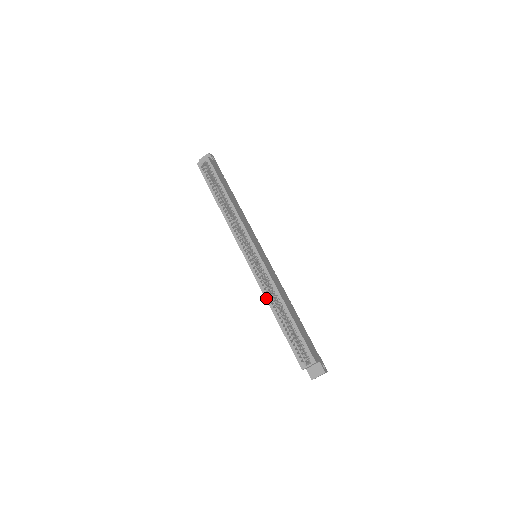
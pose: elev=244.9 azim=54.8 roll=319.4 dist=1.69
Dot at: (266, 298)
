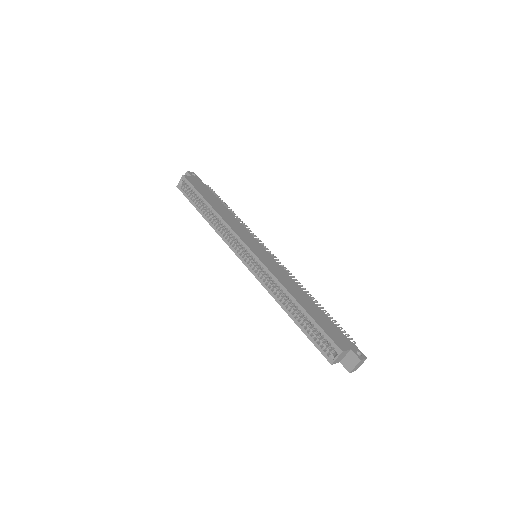
Dot at: (273, 297)
